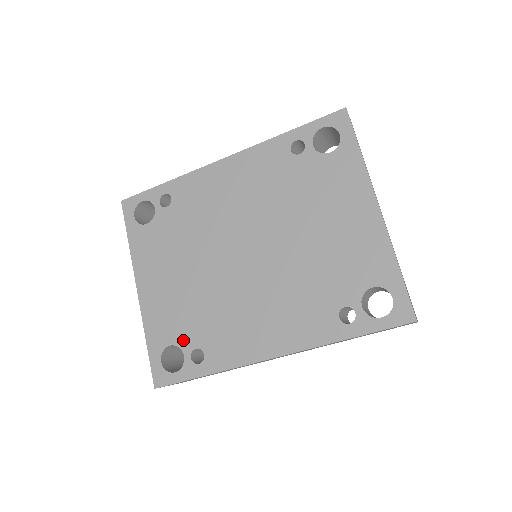
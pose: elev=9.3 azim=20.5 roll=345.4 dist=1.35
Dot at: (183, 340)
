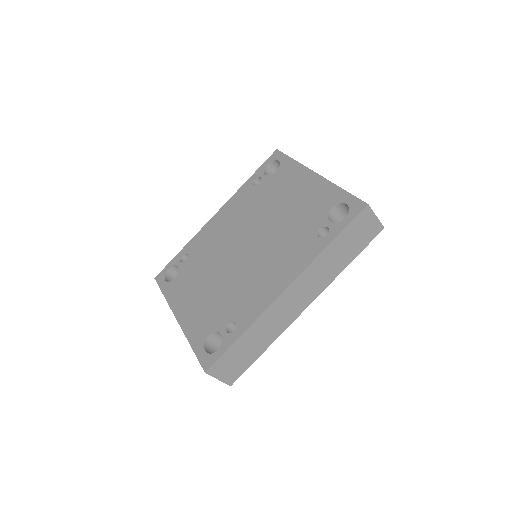
Dot at: (218, 325)
